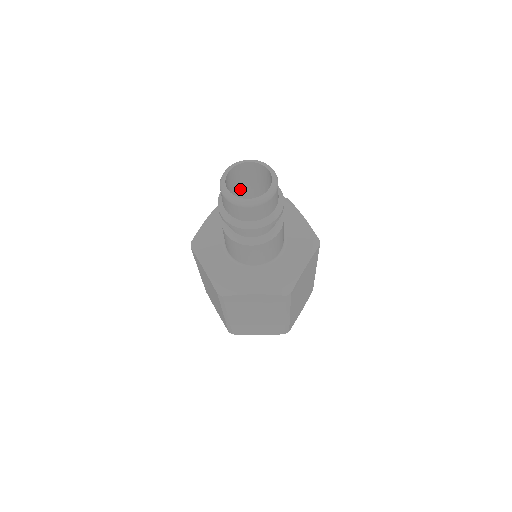
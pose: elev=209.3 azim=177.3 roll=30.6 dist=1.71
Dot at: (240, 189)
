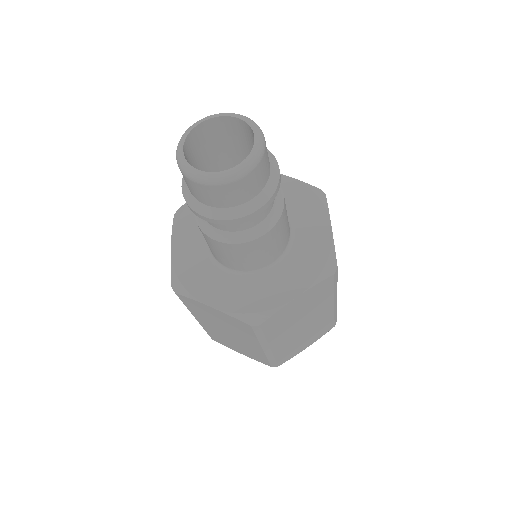
Dot at: (230, 156)
